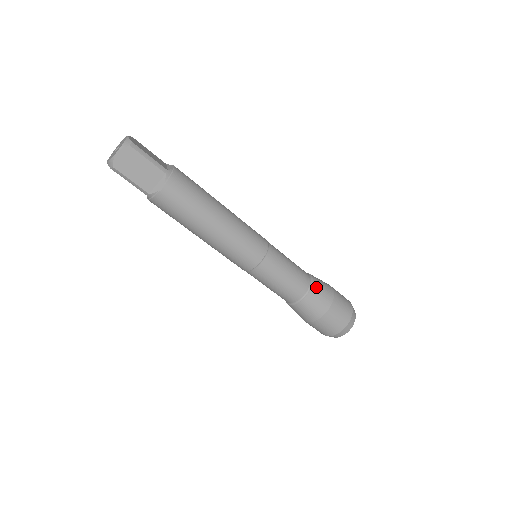
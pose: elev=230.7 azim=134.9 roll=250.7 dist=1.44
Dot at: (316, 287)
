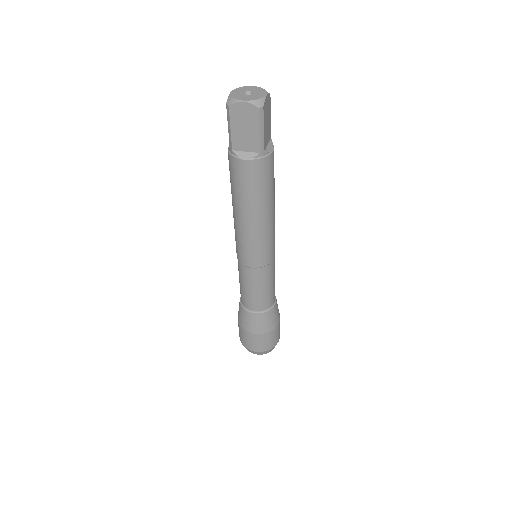
Dot at: (269, 314)
